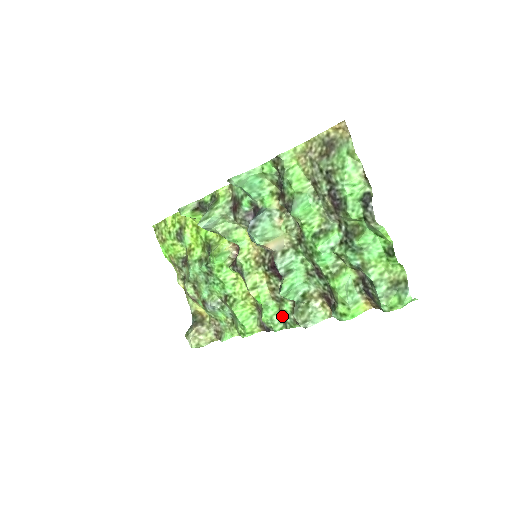
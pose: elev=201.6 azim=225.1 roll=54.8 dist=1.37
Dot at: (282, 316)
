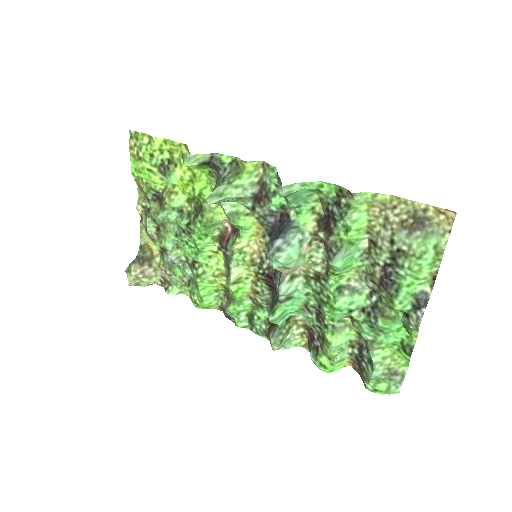
Dot at: (253, 320)
